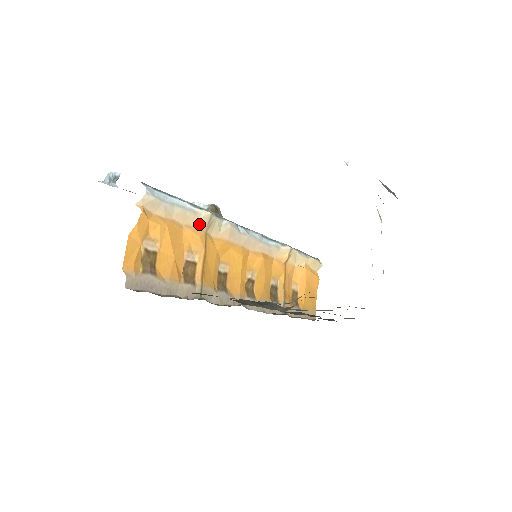
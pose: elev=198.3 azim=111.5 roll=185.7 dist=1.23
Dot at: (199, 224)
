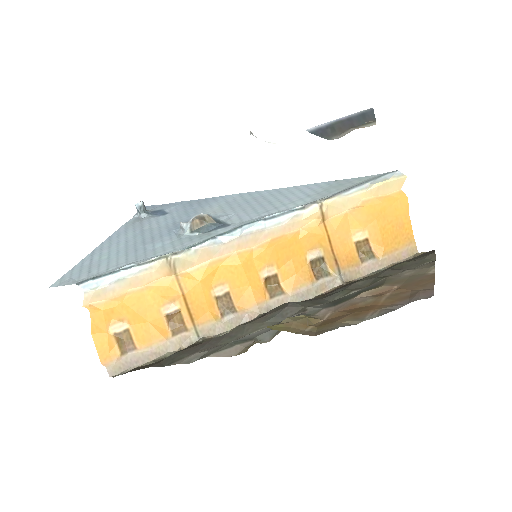
Dot at: (162, 274)
